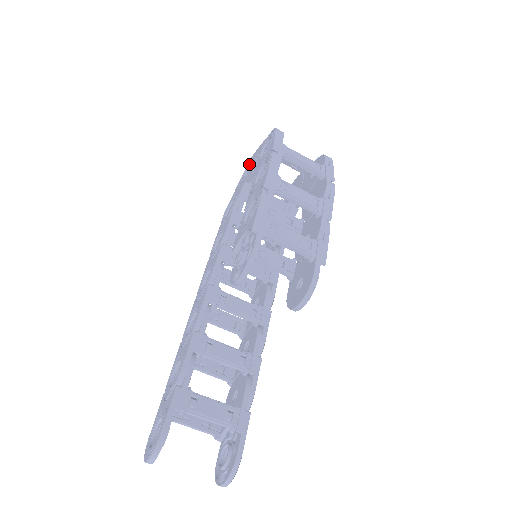
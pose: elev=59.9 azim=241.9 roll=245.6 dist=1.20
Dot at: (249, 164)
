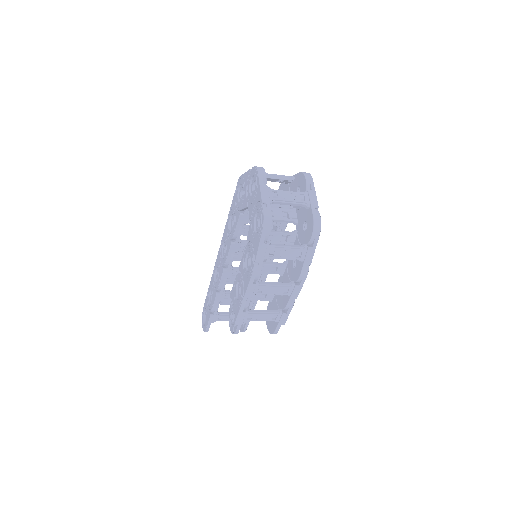
Dot at: (254, 176)
